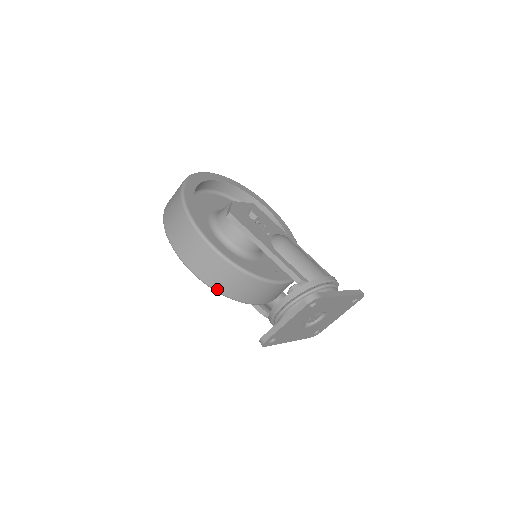
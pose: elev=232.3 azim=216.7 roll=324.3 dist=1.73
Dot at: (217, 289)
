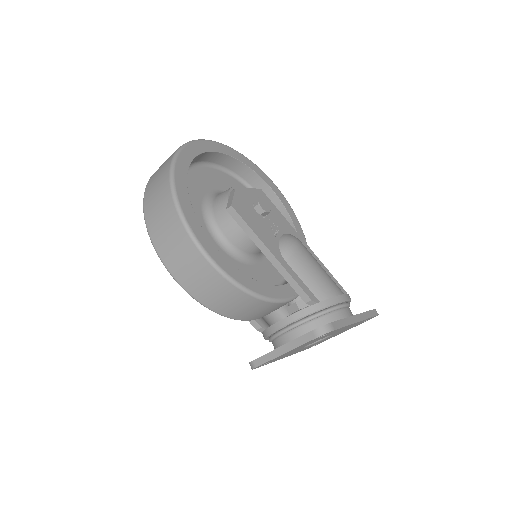
Dot at: (205, 304)
